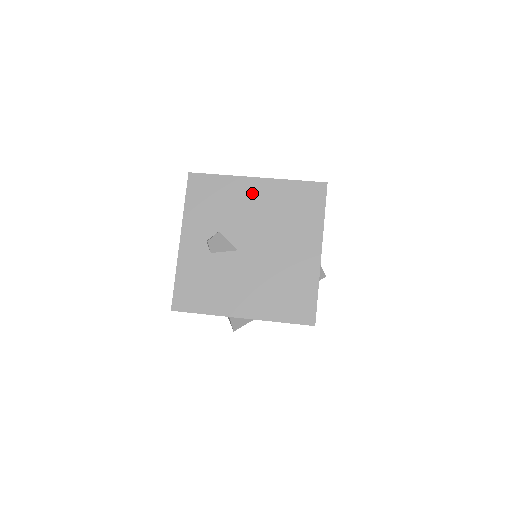
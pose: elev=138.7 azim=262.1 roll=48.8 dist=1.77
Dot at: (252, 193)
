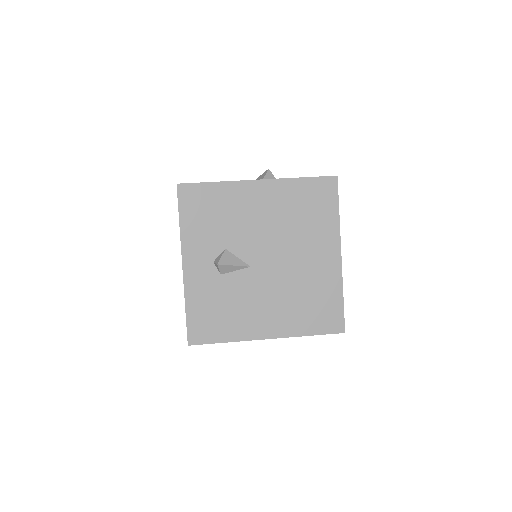
Dot at: (256, 199)
